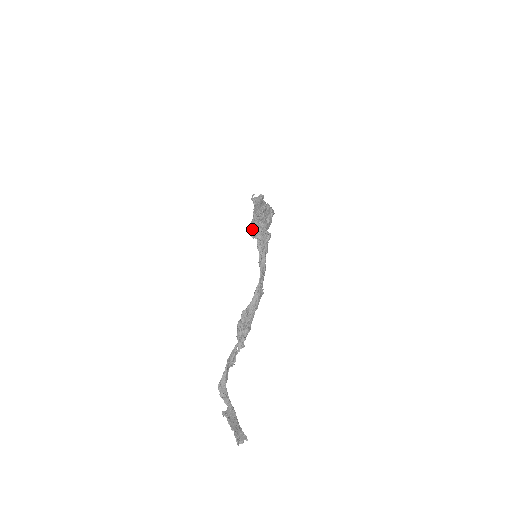
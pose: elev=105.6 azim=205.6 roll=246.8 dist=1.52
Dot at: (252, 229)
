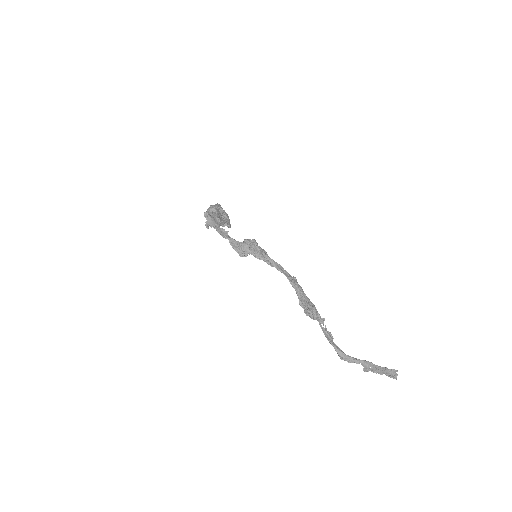
Dot at: (240, 252)
